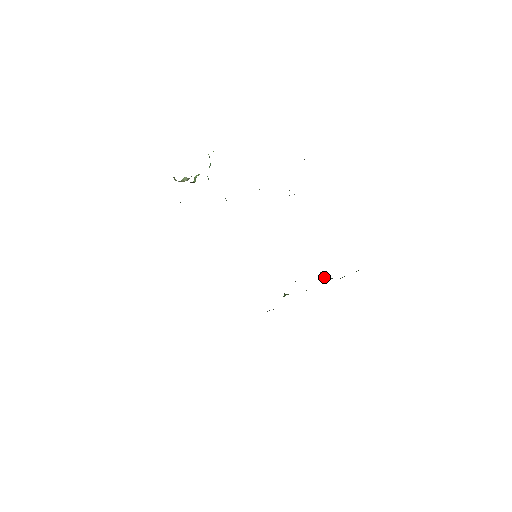
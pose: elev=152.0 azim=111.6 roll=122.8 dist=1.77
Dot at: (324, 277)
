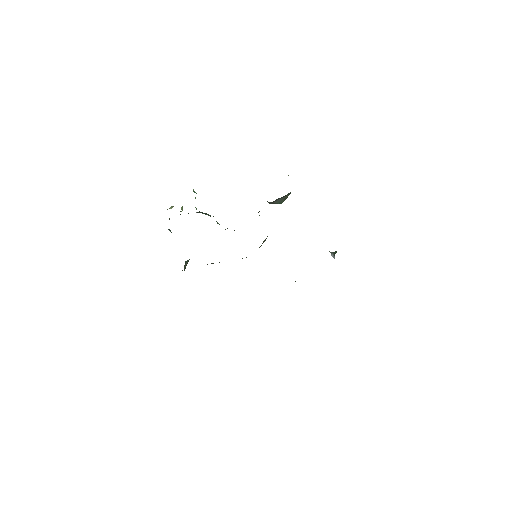
Dot at: (334, 252)
